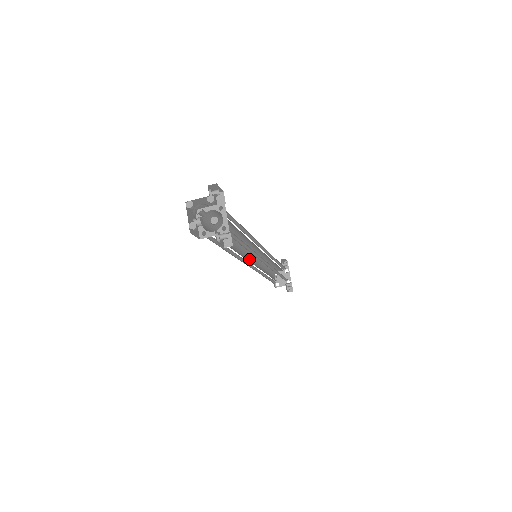
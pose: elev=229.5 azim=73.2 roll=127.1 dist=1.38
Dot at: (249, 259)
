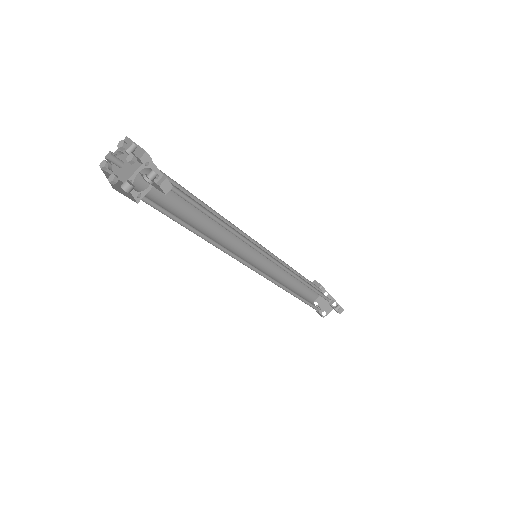
Dot at: occluded
